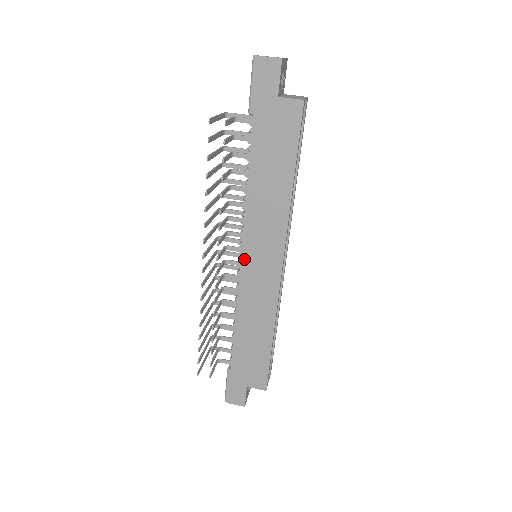
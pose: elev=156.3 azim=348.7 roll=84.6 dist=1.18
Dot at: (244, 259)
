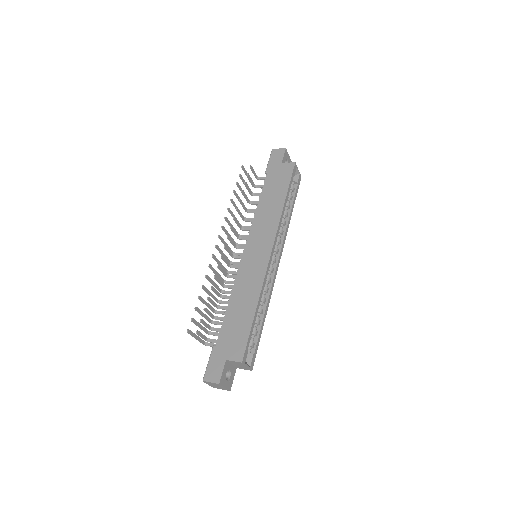
Dot at: (246, 249)
